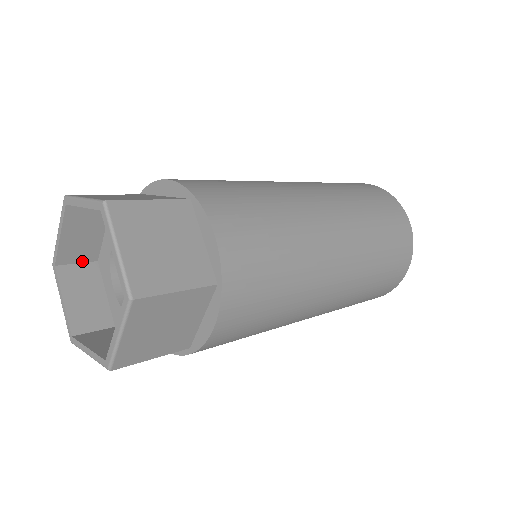
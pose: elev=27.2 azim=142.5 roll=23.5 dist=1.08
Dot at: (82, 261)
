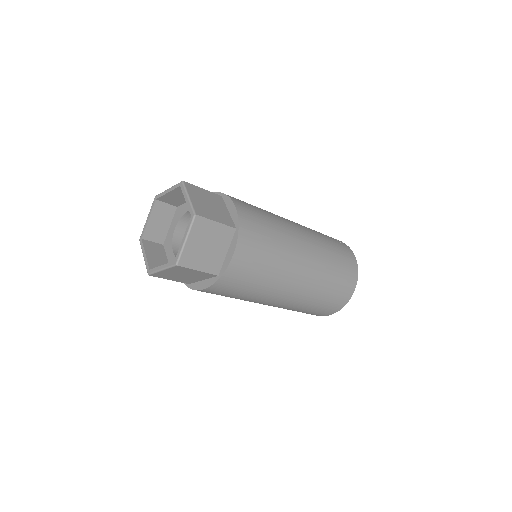
Dot at: (170, 203)
